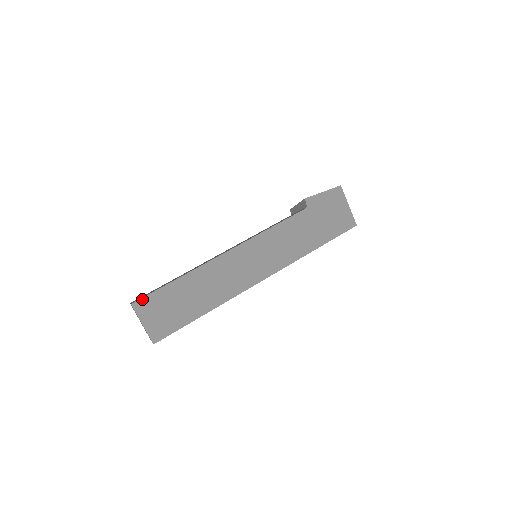
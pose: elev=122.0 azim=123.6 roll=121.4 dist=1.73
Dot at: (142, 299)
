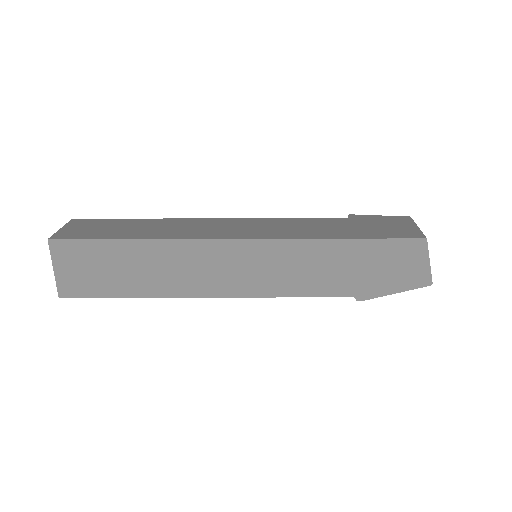
Dot at: (87, 219)
